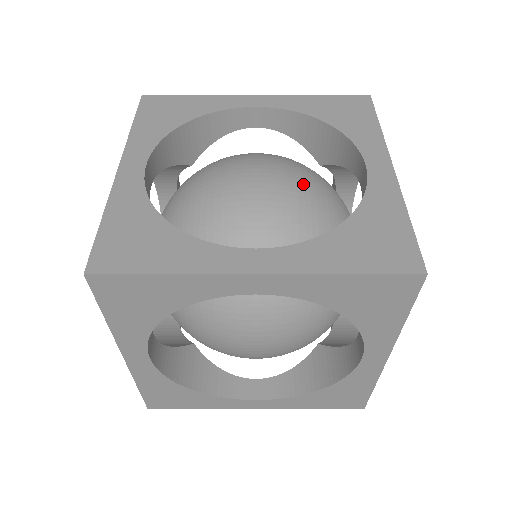
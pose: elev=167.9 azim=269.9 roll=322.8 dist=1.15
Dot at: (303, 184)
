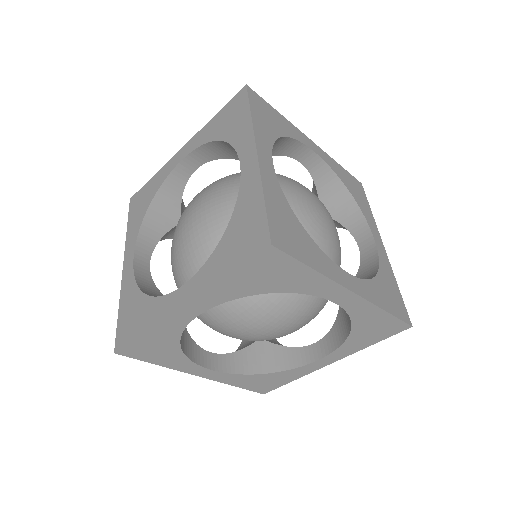
Dot at: occluded
